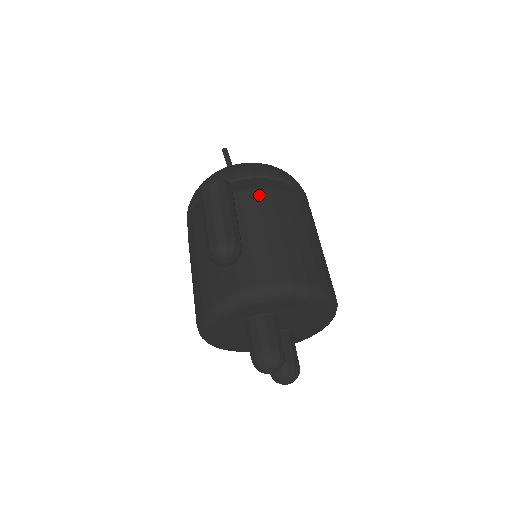
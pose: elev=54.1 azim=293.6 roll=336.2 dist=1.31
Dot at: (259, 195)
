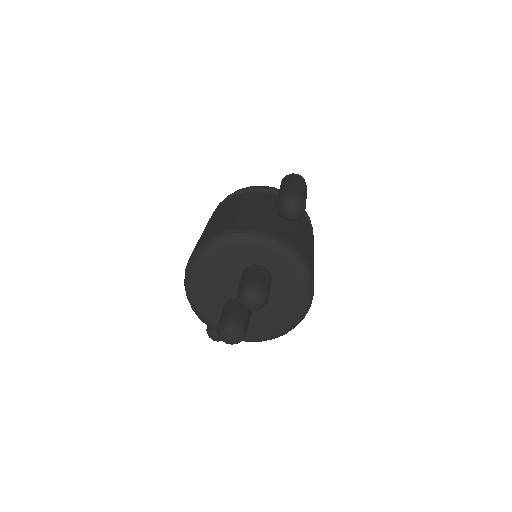
Dot at: (305, 219)
